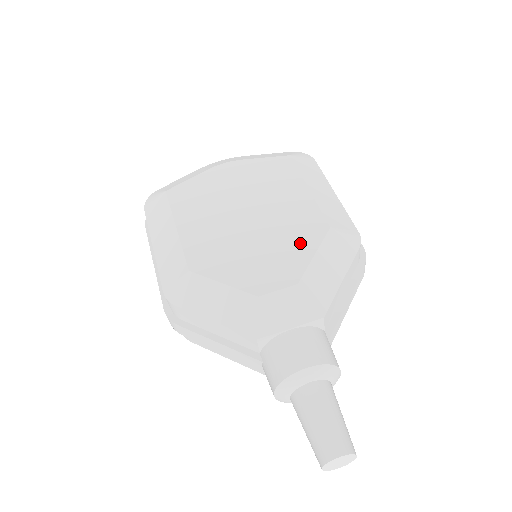
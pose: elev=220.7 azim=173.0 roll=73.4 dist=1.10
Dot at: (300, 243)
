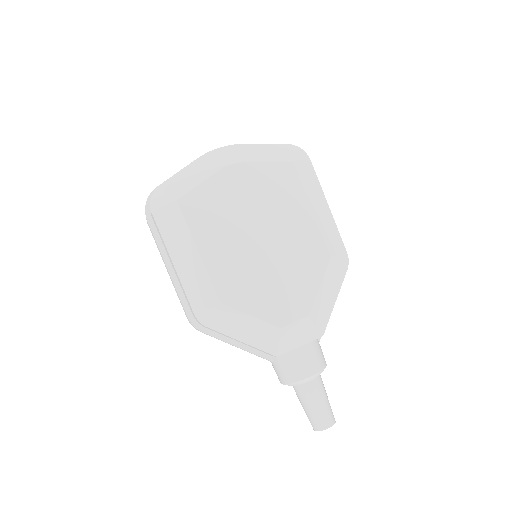
Dot at: (308, 274)
